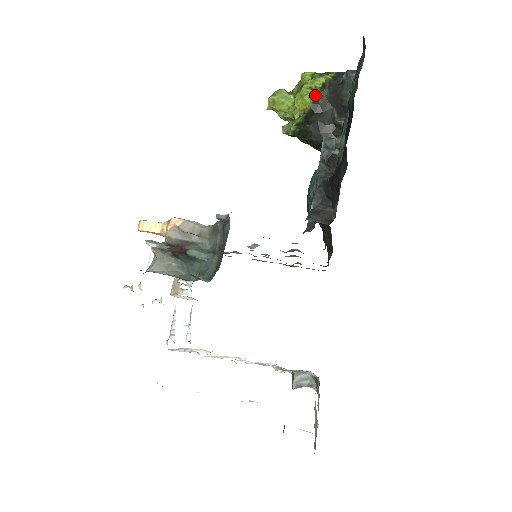
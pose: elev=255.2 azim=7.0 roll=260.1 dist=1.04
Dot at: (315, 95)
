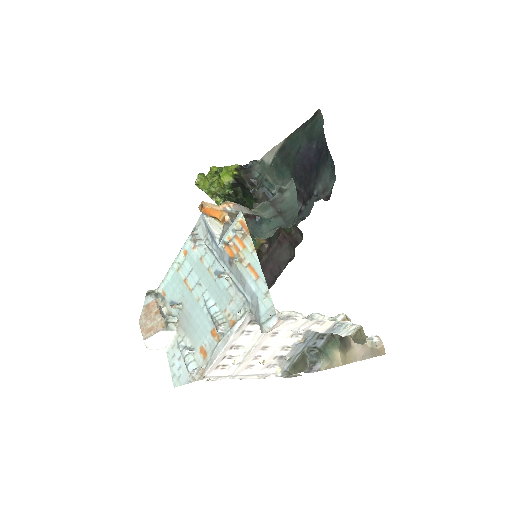
Dot at: (233, 174)
